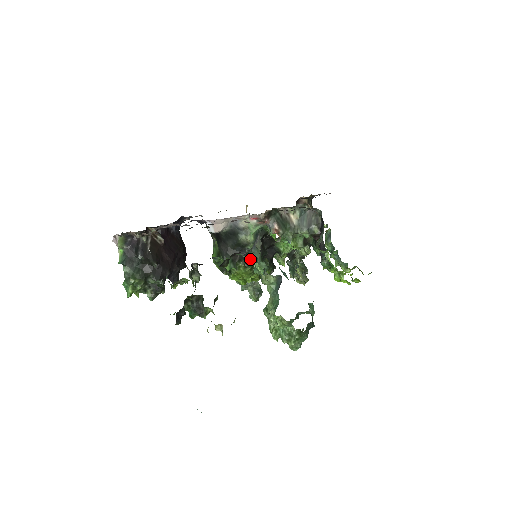
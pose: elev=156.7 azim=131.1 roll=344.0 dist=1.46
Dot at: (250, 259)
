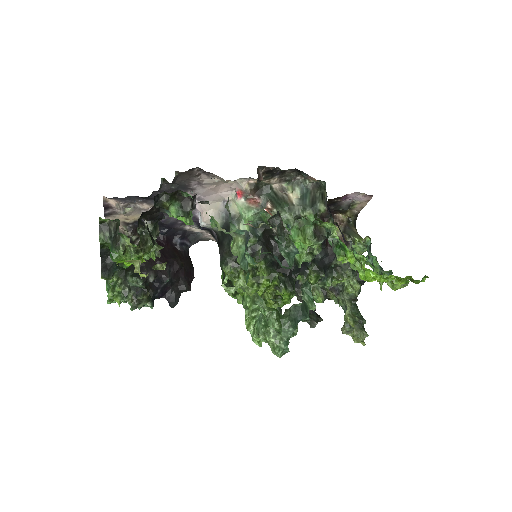
Dot at: occluded
